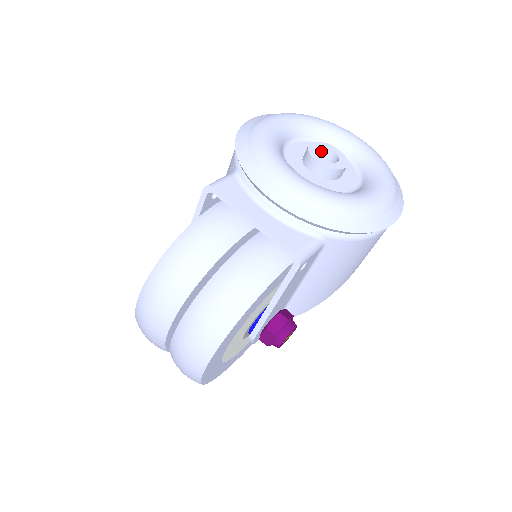
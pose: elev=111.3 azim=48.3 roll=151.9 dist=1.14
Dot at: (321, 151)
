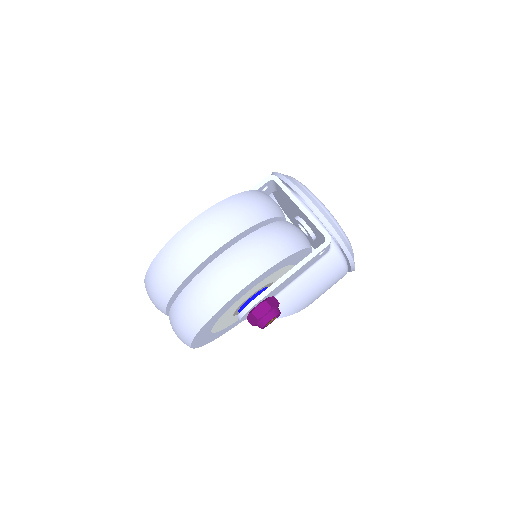
Dot at: occluded
